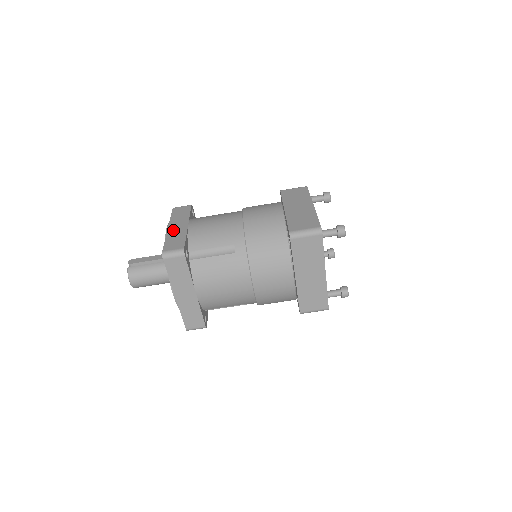
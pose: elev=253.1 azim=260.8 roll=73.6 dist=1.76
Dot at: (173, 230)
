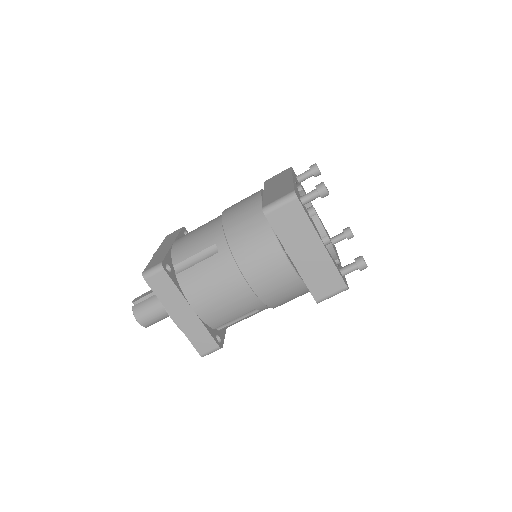
Dot at: (159, 252)
